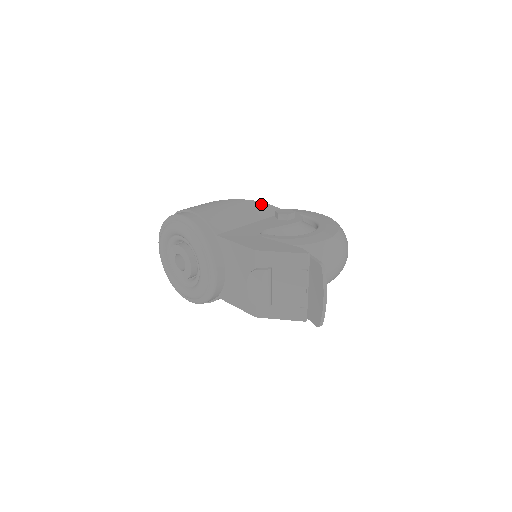
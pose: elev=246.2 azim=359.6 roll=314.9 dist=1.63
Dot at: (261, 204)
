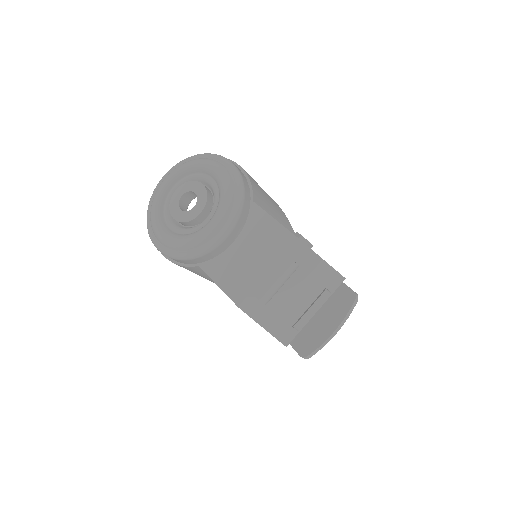
Dot at: (286, 217)
